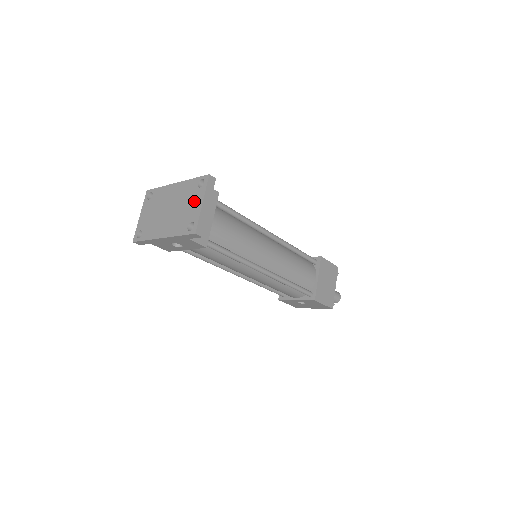
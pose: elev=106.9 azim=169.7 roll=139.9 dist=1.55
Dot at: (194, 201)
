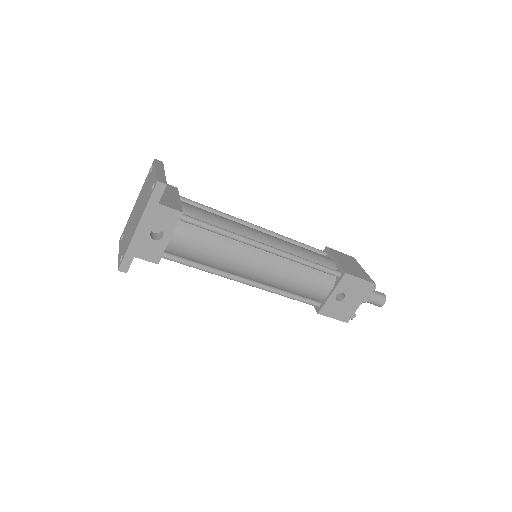
Dot at: (150, 179)
